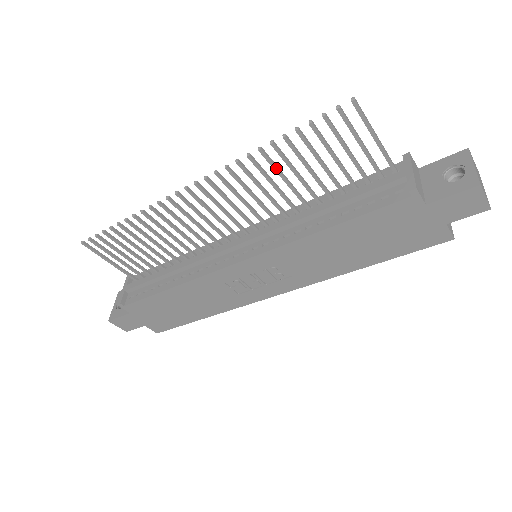
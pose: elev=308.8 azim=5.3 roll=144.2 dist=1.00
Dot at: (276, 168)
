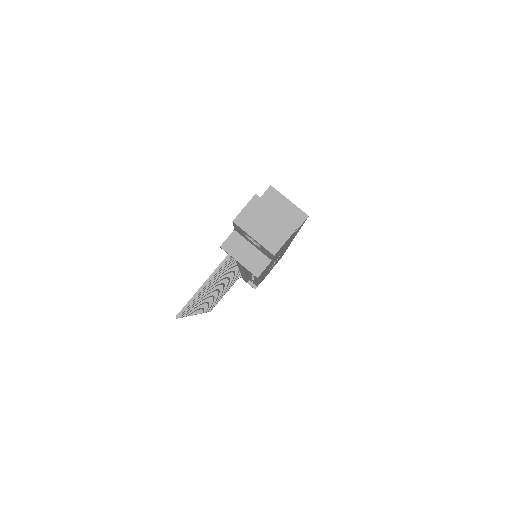
Dot at: (204, 299)
